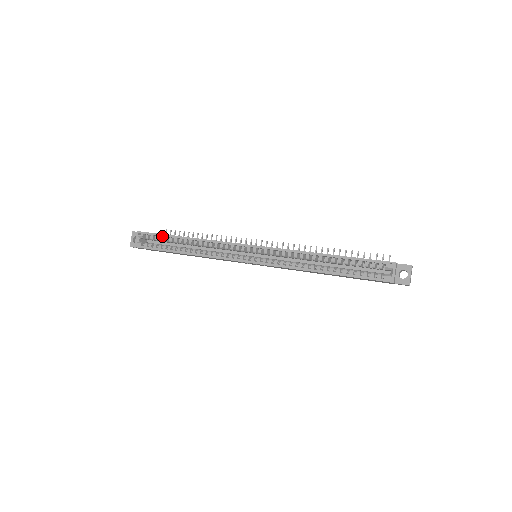
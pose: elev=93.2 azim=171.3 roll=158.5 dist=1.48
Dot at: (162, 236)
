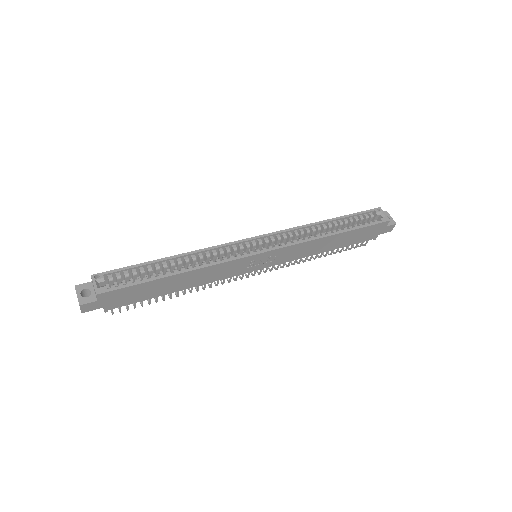
Dot at: (134, 268)
